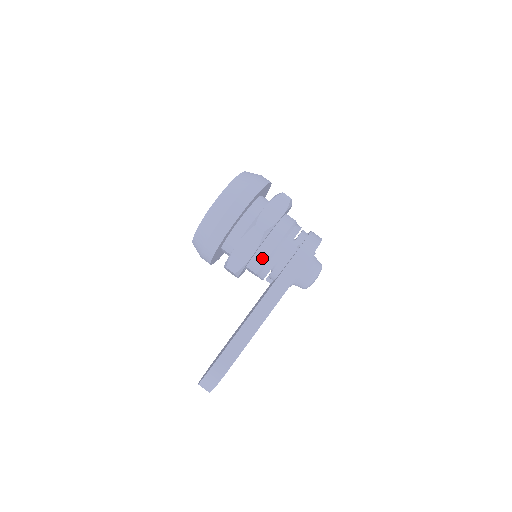
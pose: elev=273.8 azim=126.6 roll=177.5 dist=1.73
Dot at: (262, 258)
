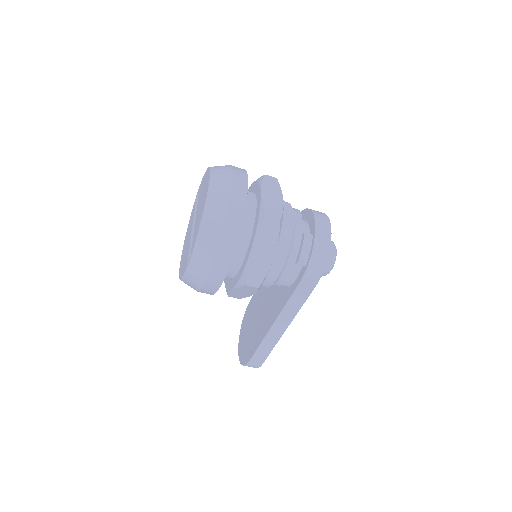
Dot at: (264, 286)
